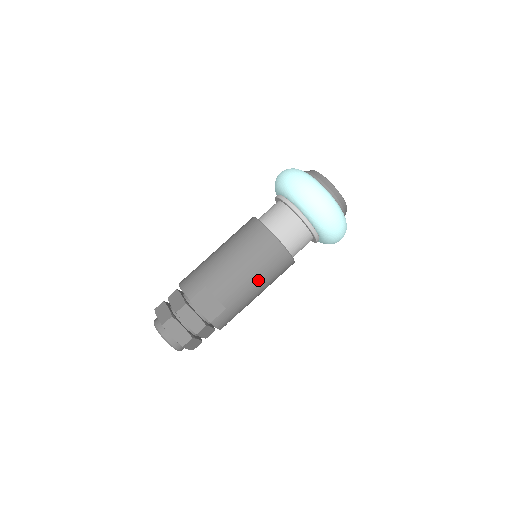
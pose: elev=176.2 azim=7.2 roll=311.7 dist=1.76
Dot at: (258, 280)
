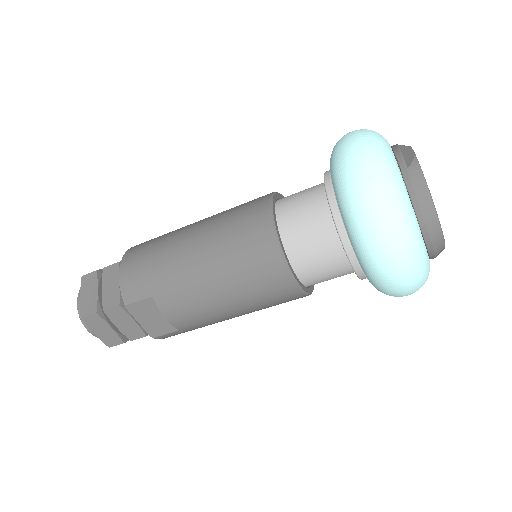
Dot at: (240, 312)
